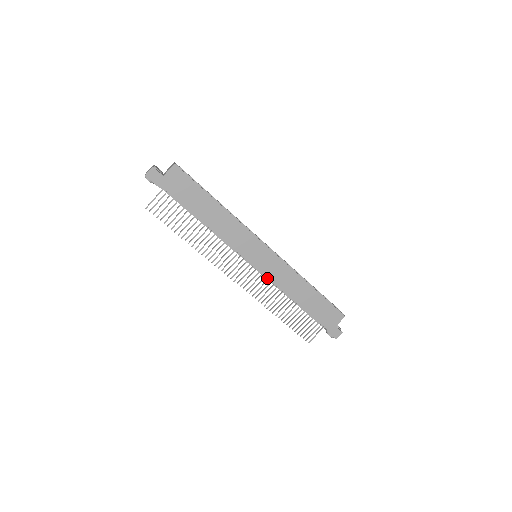
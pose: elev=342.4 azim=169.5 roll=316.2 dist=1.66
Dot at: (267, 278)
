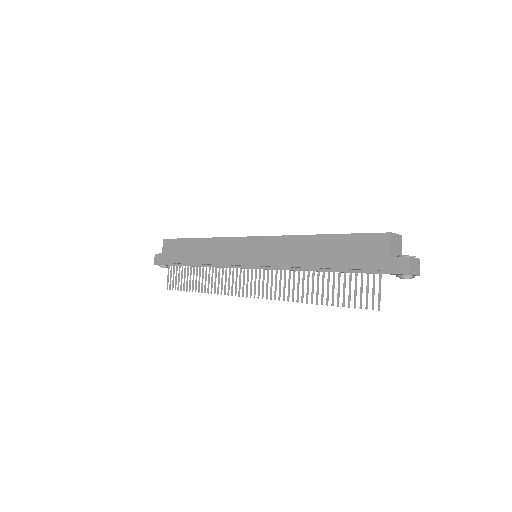
Dot at: (279, 269)
